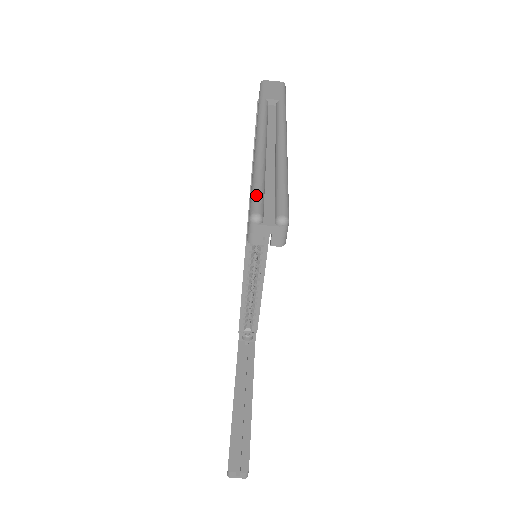
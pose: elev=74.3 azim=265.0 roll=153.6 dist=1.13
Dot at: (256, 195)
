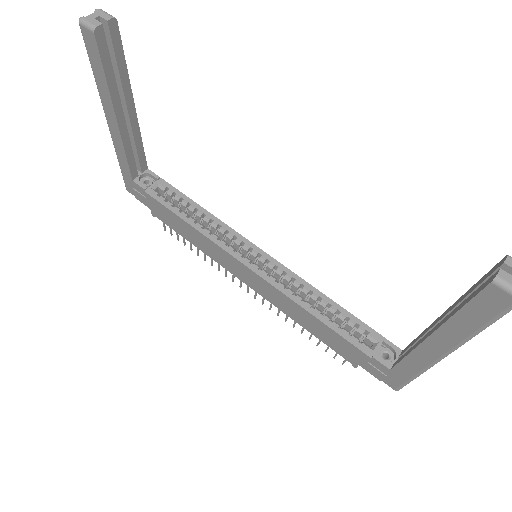
Dot at: (85, 42)
